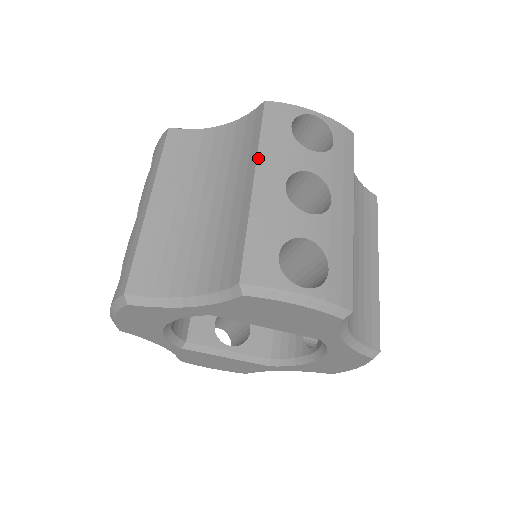
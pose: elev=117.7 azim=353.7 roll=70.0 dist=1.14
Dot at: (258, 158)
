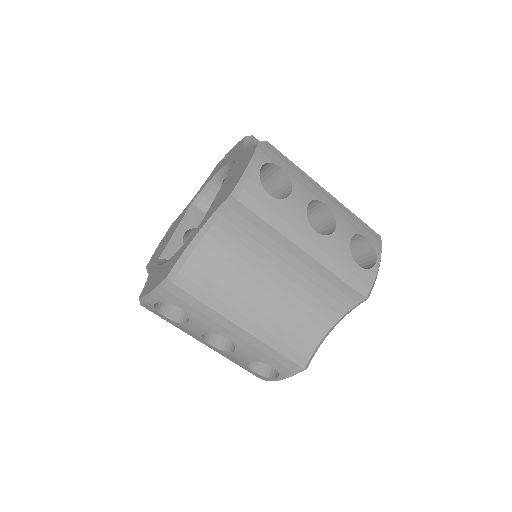
Dot at: (288, 238)
